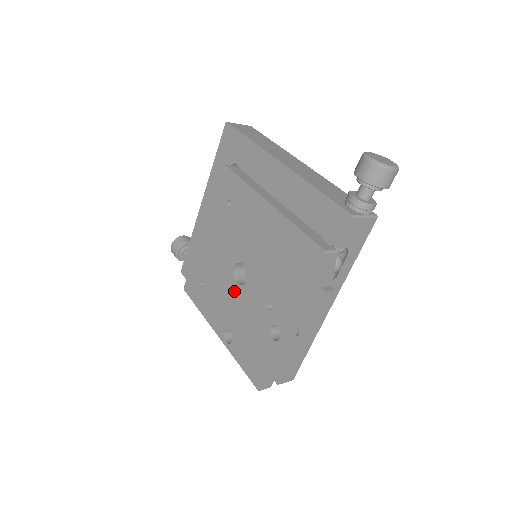
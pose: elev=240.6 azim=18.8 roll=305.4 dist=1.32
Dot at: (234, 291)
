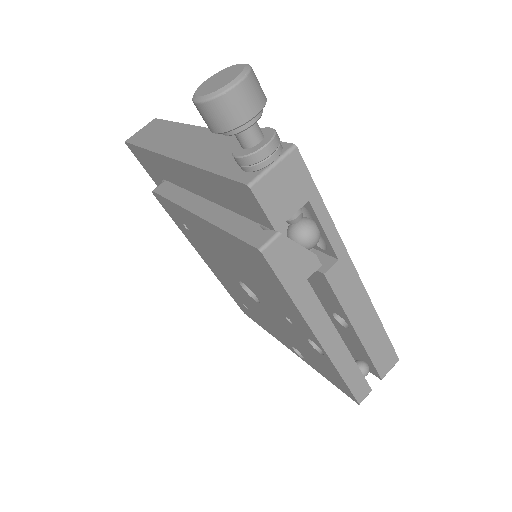
Dot at: (261, 309)
